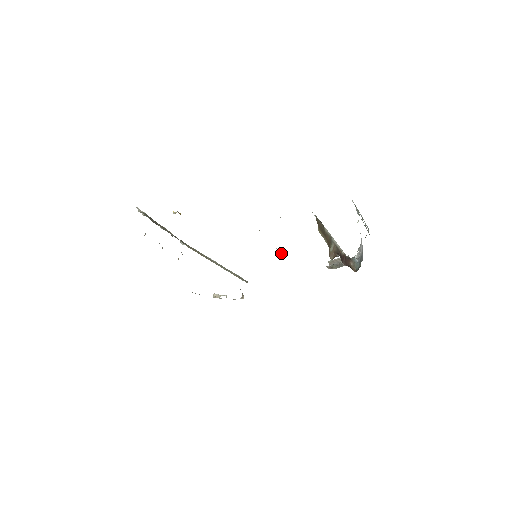
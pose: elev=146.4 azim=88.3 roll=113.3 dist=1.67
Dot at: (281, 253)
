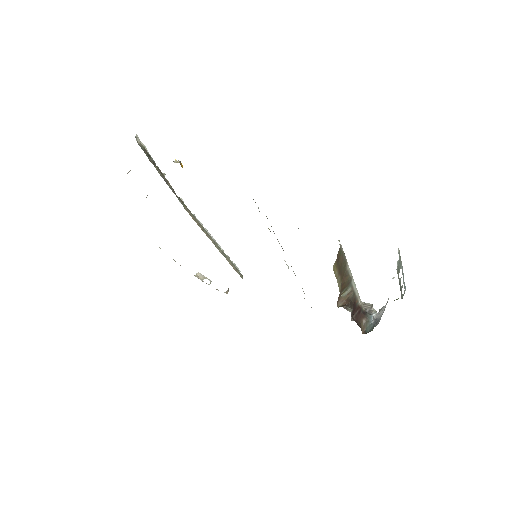
Dot at: (288, 266)
